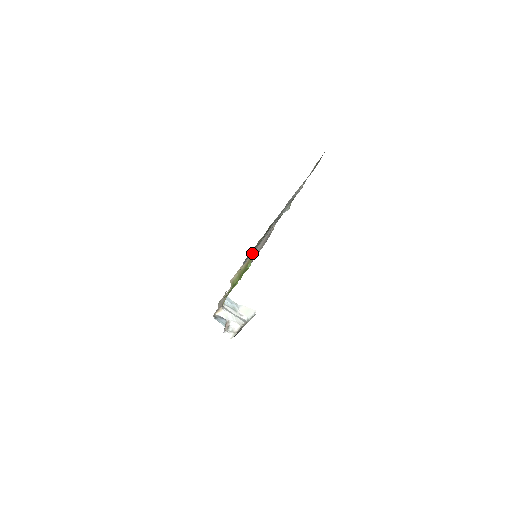
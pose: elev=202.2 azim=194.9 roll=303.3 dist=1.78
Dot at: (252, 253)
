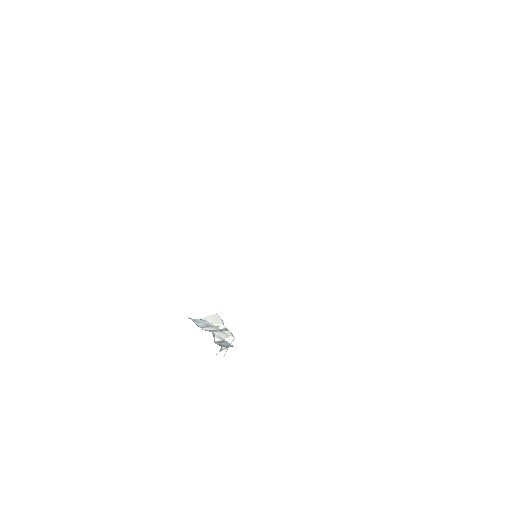
Dot at: occluded
